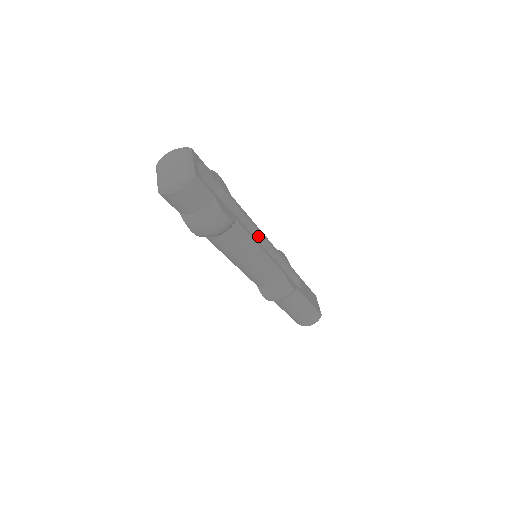
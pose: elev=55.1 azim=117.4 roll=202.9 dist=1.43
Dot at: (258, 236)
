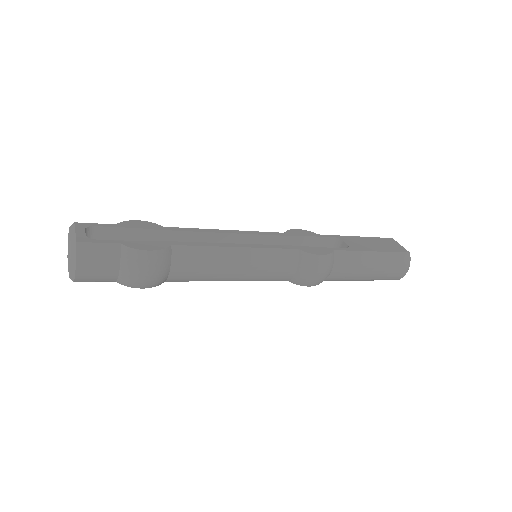
Dot at: (237, 238)
